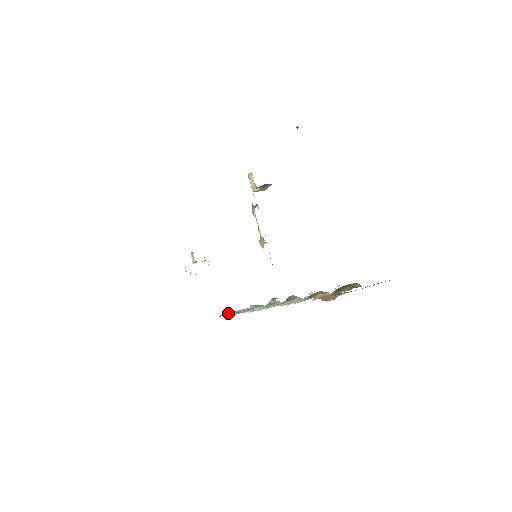
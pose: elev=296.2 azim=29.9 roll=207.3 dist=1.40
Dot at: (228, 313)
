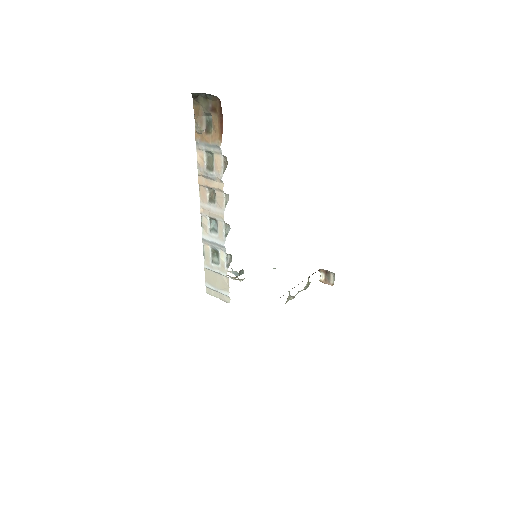
Dot at: (212, 290)
